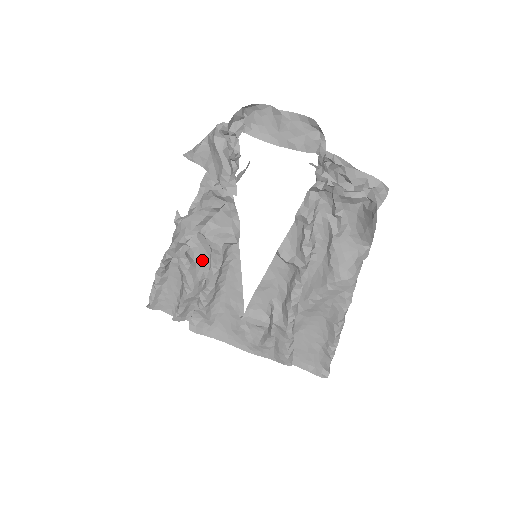
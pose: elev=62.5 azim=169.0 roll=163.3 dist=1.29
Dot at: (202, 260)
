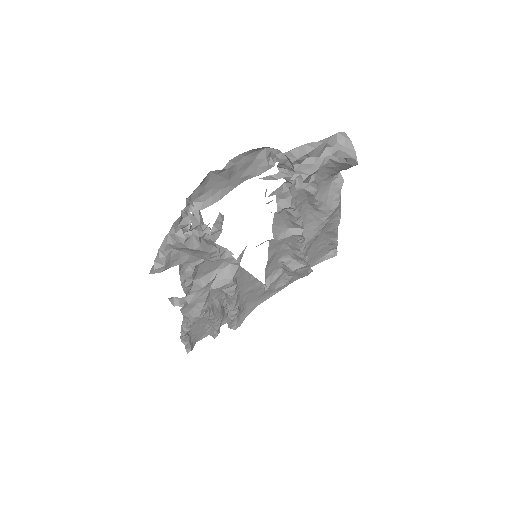
Dot at: (211, 296)
